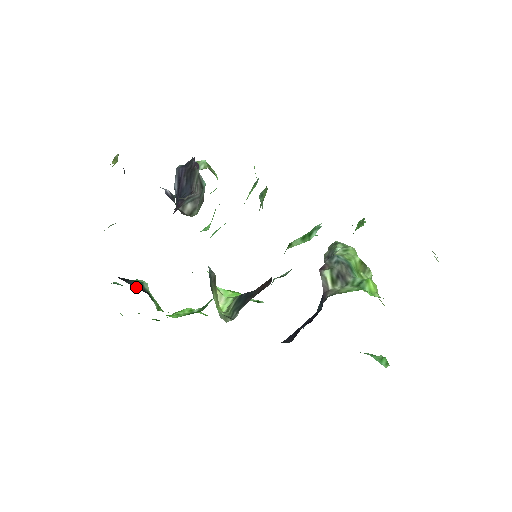
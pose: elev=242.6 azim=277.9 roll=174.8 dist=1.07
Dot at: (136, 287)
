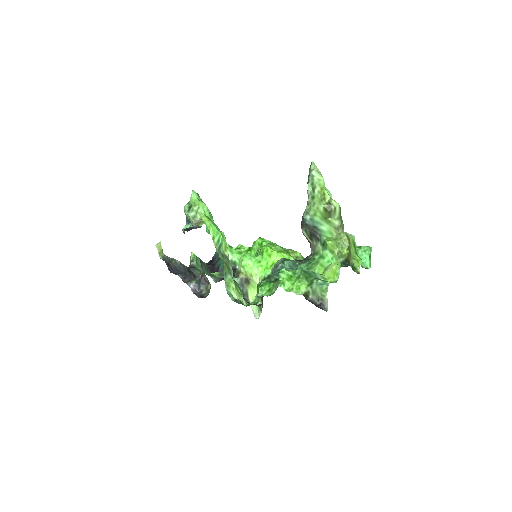
Dot at: occluded
